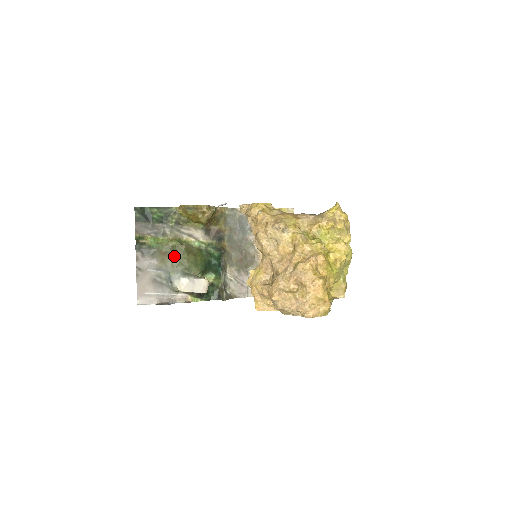
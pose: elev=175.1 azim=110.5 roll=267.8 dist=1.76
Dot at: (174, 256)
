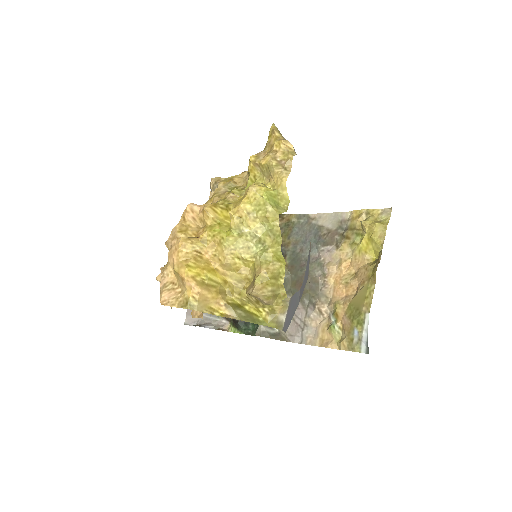
Dot at: occluded
